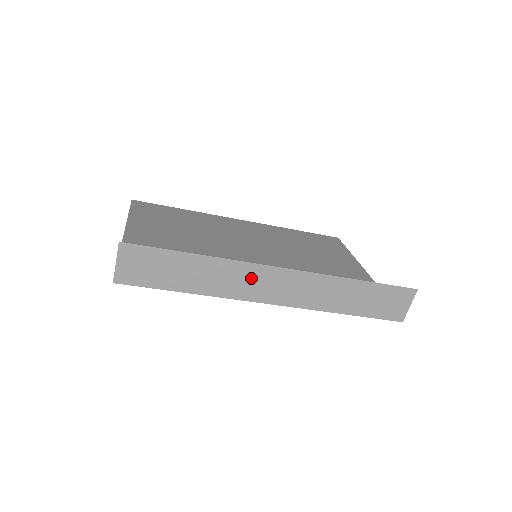
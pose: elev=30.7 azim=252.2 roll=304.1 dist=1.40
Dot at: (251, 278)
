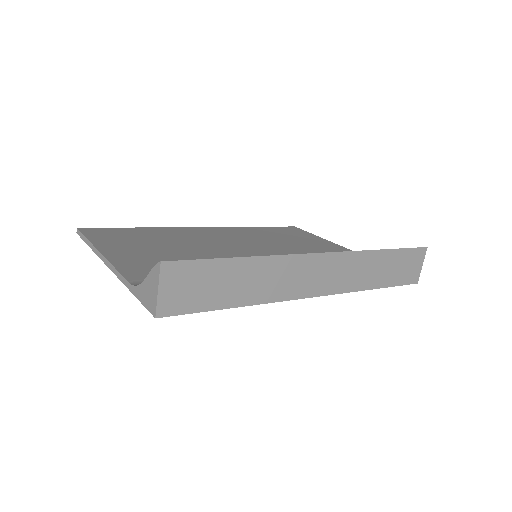
Dot at: (297, 272)
